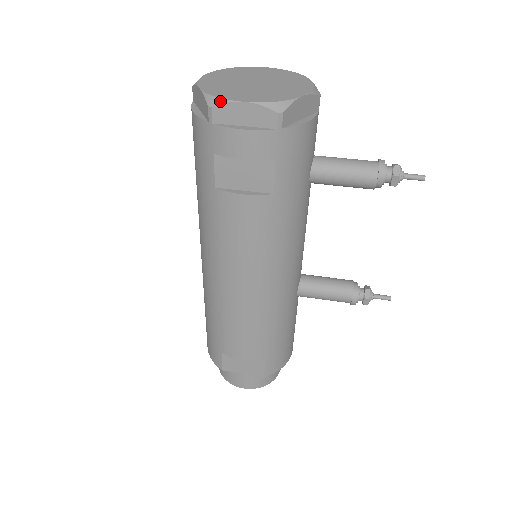
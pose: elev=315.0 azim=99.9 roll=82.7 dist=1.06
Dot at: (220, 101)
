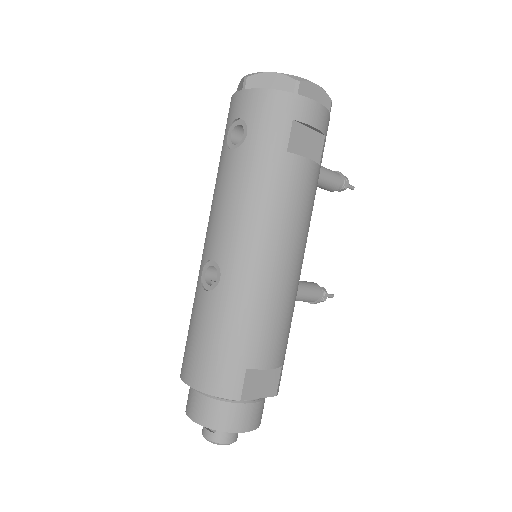
Dot at: (303, 79)
